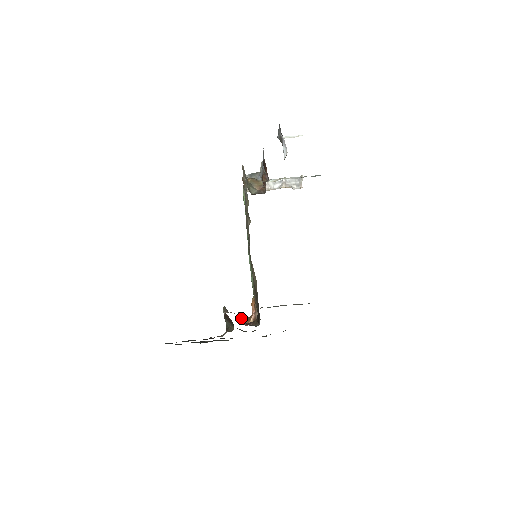
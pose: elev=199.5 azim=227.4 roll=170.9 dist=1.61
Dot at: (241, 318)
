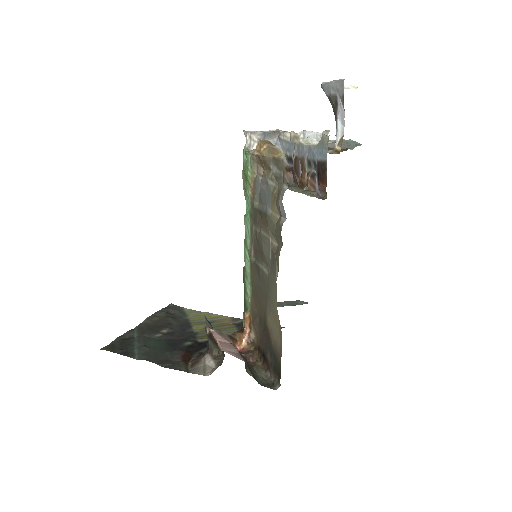
Dot at: (248, 370)
